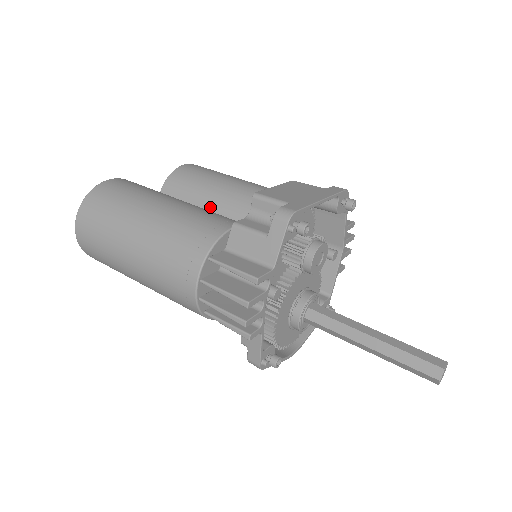
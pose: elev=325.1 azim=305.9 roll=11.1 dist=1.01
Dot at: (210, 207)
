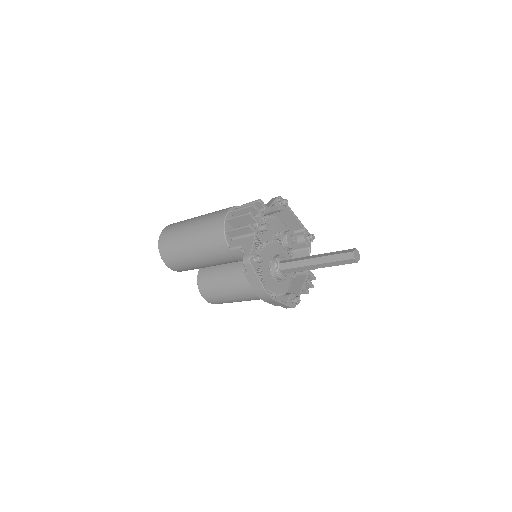
Dot at: occluded
